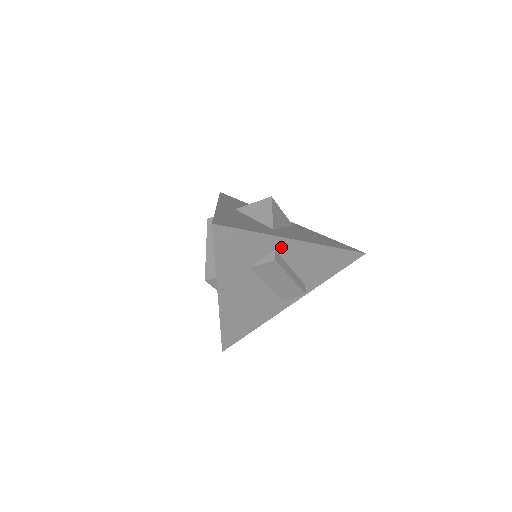
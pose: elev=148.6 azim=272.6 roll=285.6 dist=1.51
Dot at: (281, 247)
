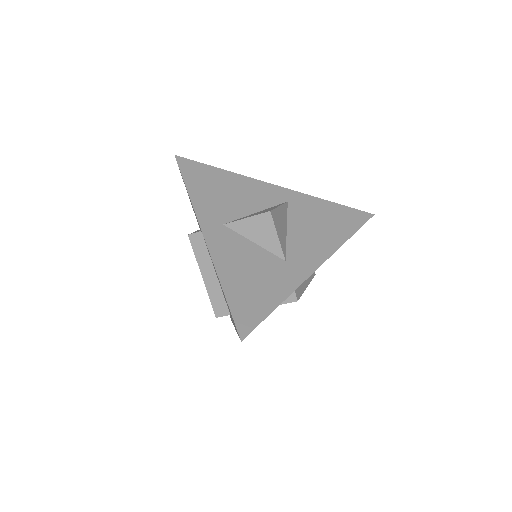
Dot at: occluded
